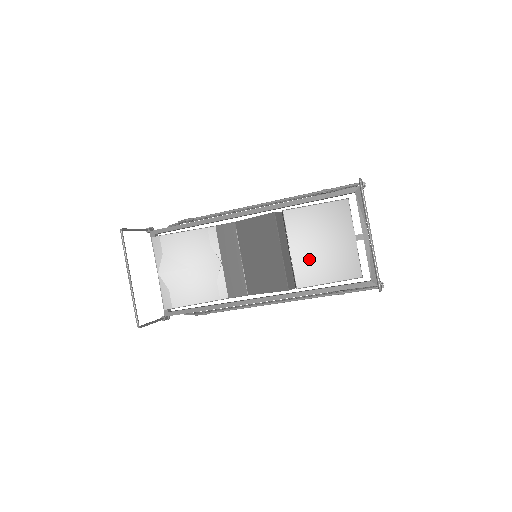
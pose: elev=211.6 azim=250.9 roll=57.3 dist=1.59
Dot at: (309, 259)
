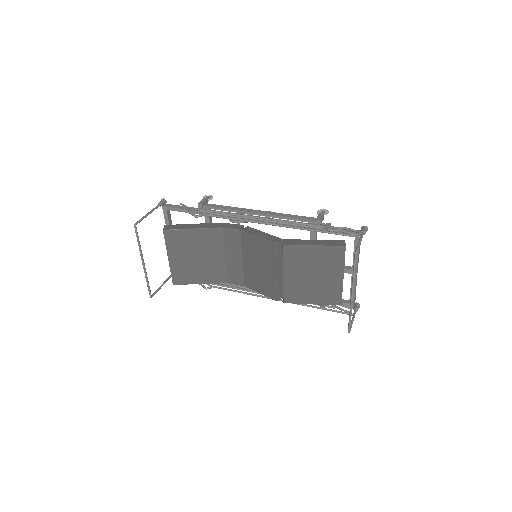
Dot at: (299, 285)
